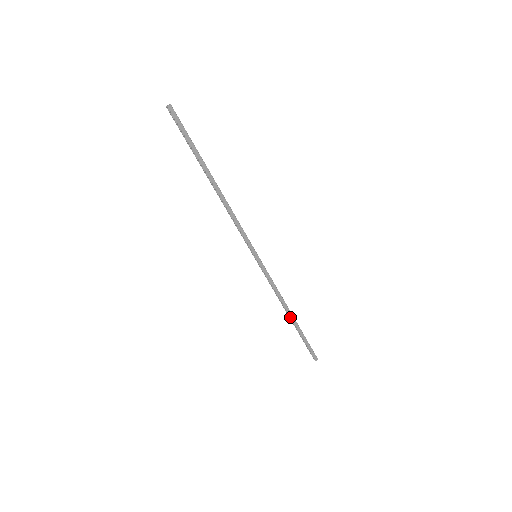
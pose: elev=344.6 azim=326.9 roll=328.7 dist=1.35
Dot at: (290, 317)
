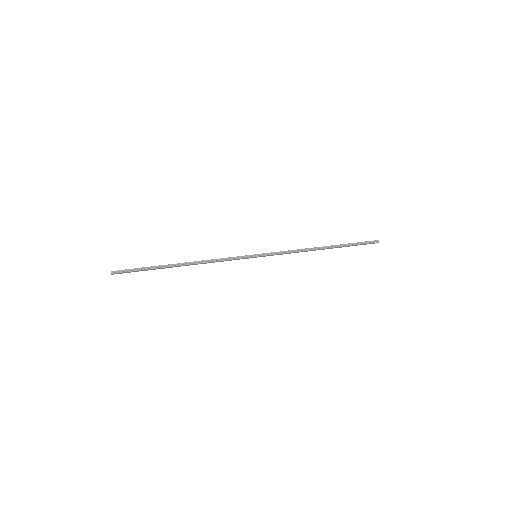
Dot at: (323, 249)
